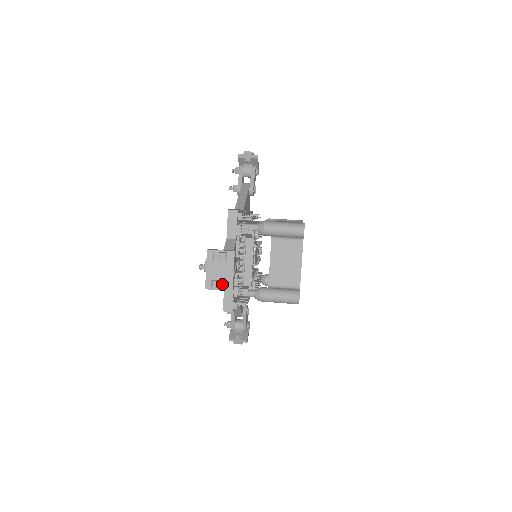
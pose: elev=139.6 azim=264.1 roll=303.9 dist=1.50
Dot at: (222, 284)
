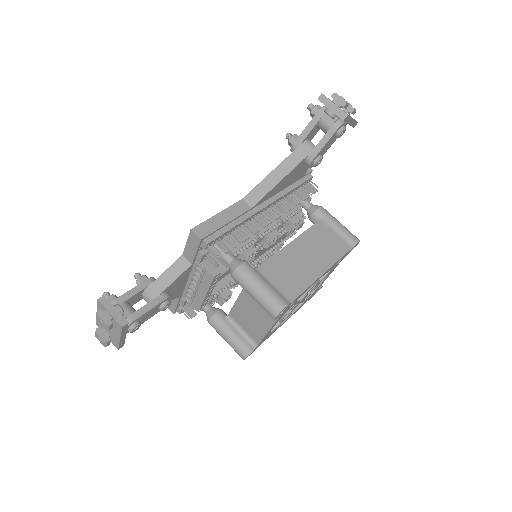
Dot at: (103, 341)
